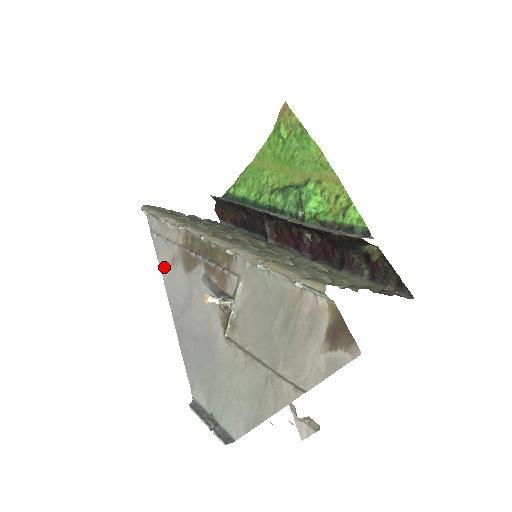
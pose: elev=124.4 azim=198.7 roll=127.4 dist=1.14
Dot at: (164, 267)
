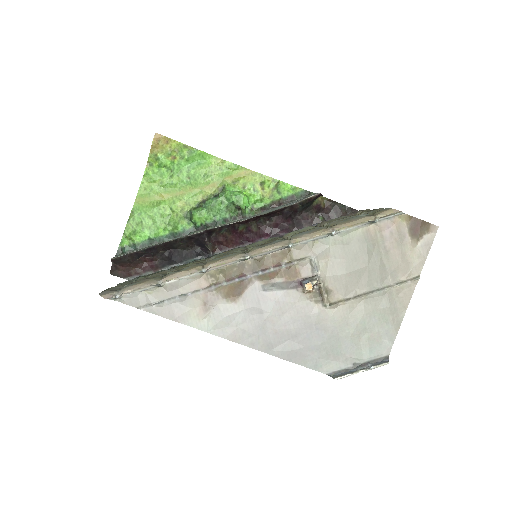
Dot at: (196, 321)
